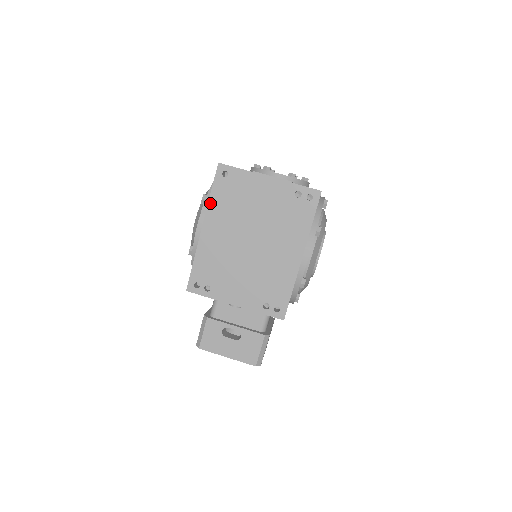
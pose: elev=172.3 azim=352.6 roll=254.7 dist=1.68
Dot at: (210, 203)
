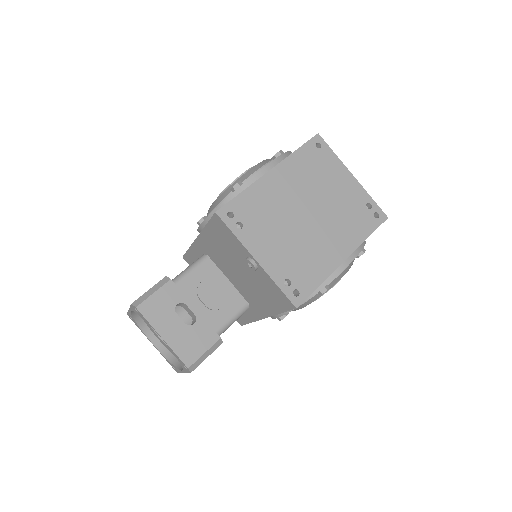
Dot at: (291, 156)
